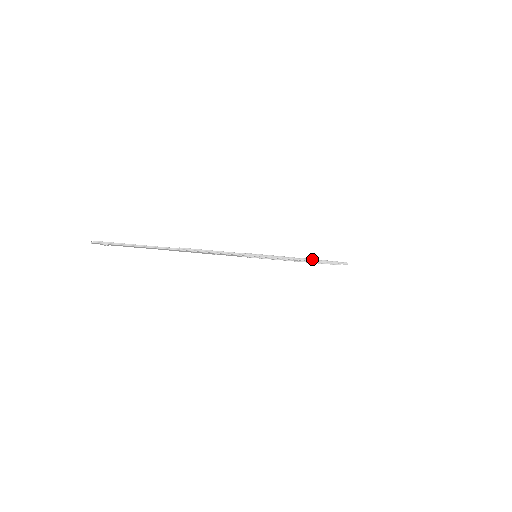
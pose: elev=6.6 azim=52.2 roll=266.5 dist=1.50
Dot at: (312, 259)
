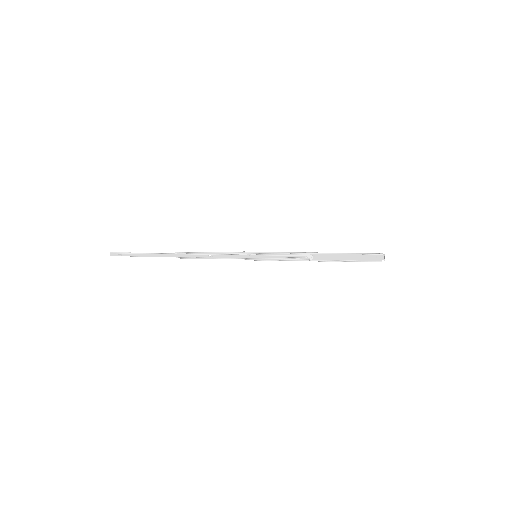
Dot at: (326, 253)
